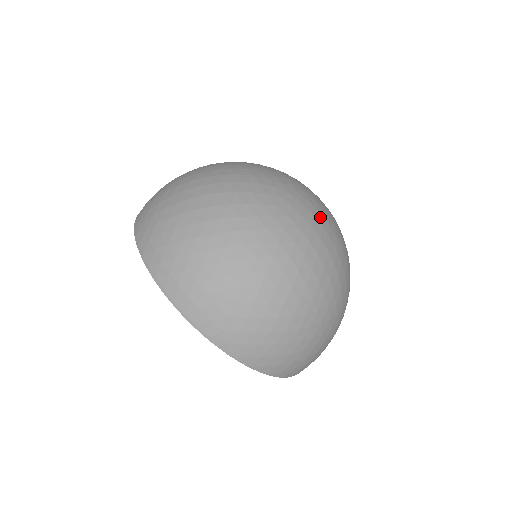
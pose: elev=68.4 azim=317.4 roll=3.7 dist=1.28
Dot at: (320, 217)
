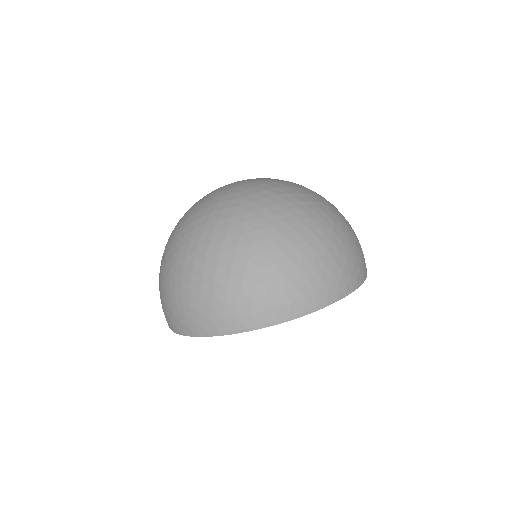
Dot at: (265, 181)
